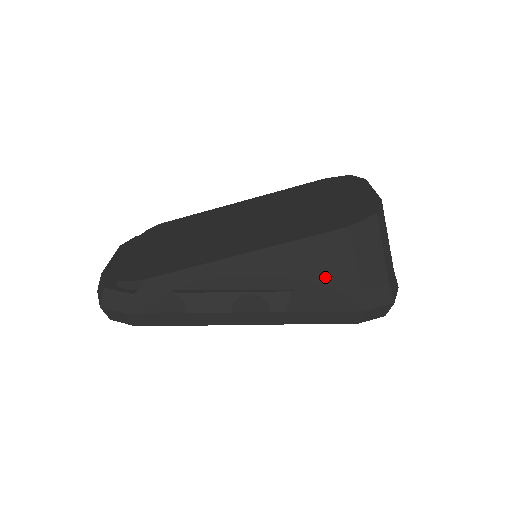
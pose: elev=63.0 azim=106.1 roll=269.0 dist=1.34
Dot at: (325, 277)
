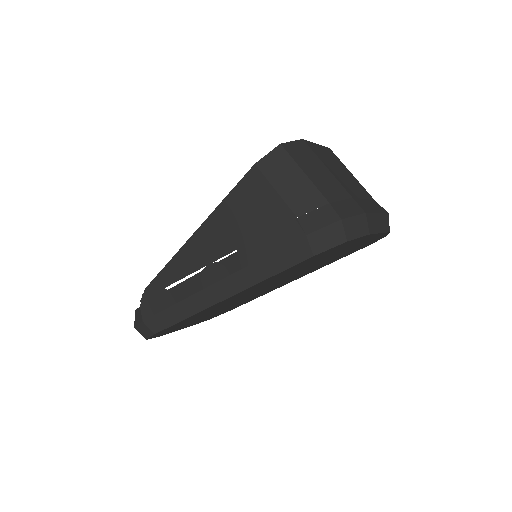
Dot at: (255, 218)
